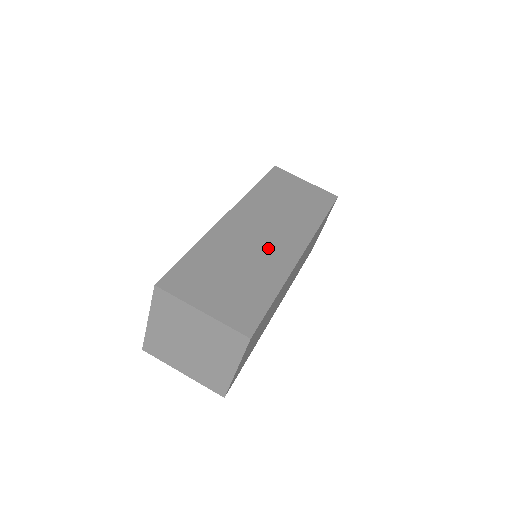
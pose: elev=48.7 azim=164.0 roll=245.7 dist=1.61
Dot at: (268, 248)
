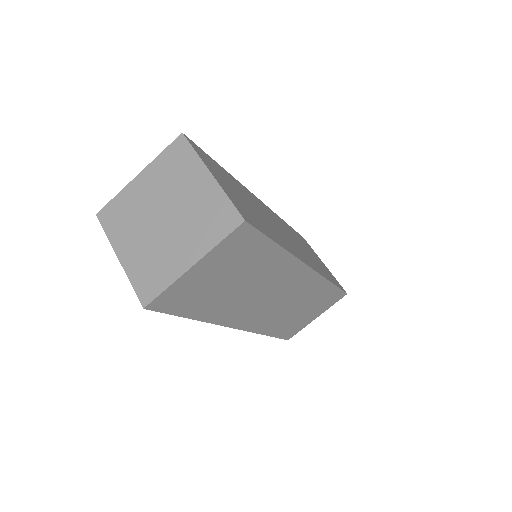
Dot at: (283, 235)
